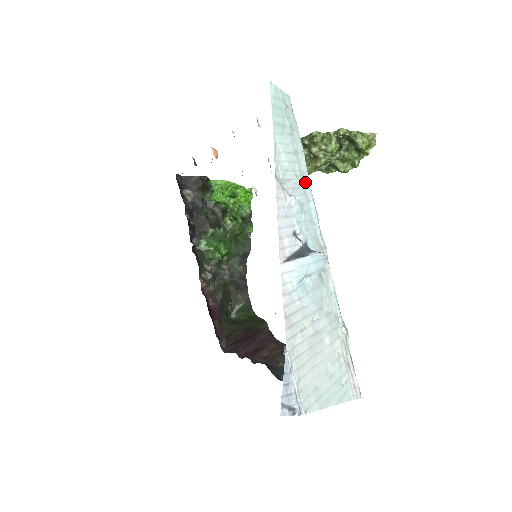
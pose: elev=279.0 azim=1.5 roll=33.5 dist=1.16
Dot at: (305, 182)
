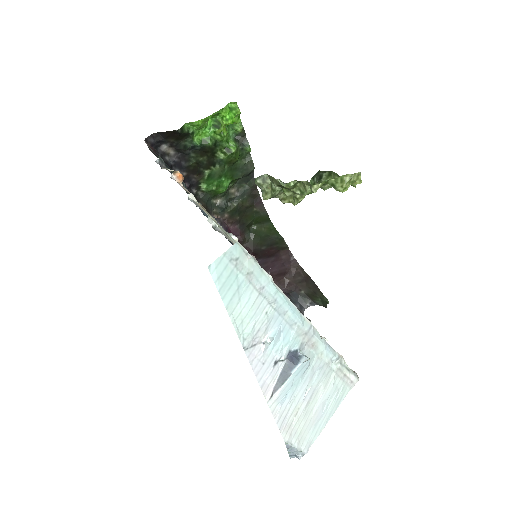
Dot at: (277, 303)
